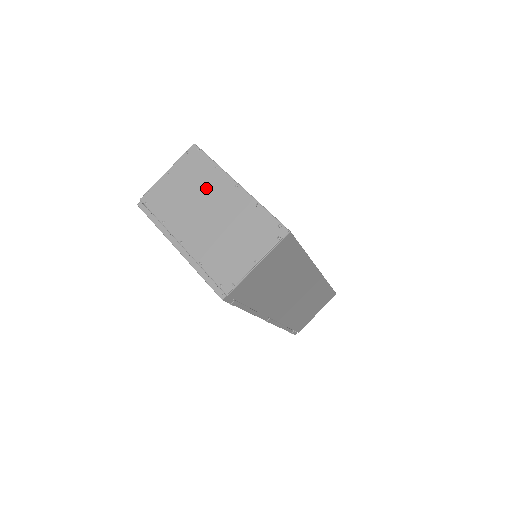
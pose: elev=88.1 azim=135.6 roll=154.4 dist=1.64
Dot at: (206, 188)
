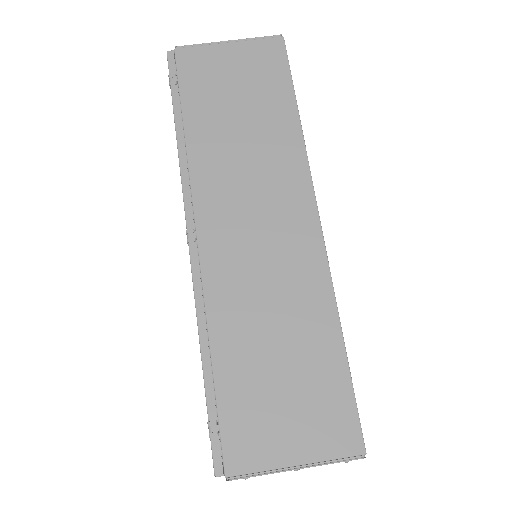
Dot at: occluded
